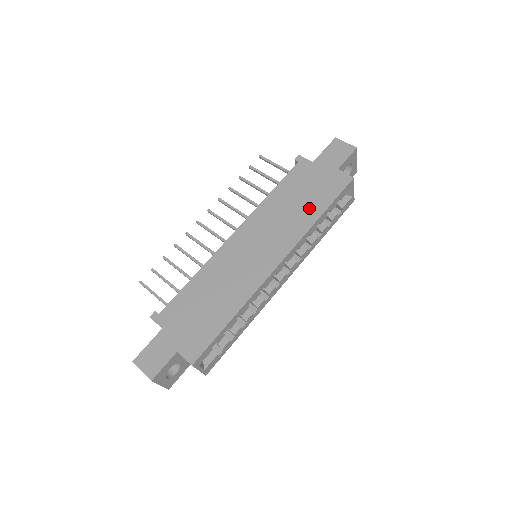
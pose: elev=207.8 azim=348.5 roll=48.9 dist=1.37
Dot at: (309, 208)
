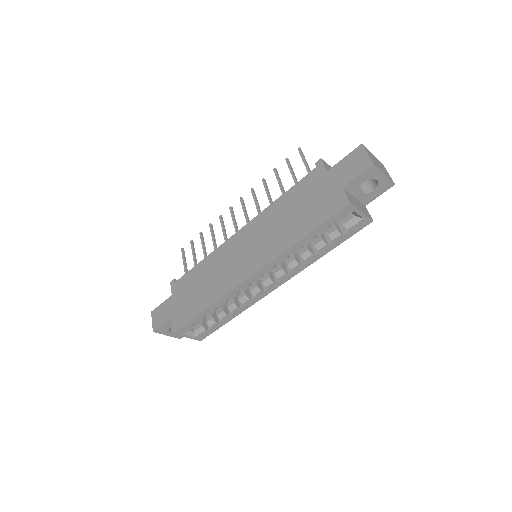
Dot at: (297, 226)
